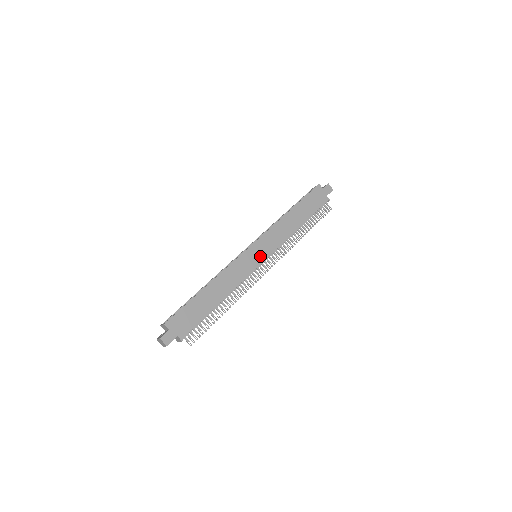
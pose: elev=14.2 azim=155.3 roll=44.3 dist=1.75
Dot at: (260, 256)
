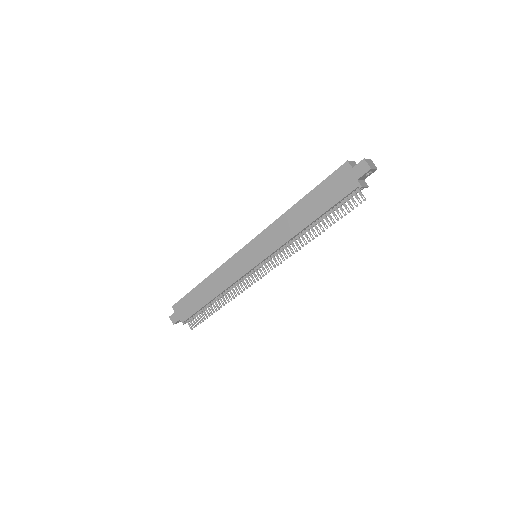
Dot at: (253, 259)
